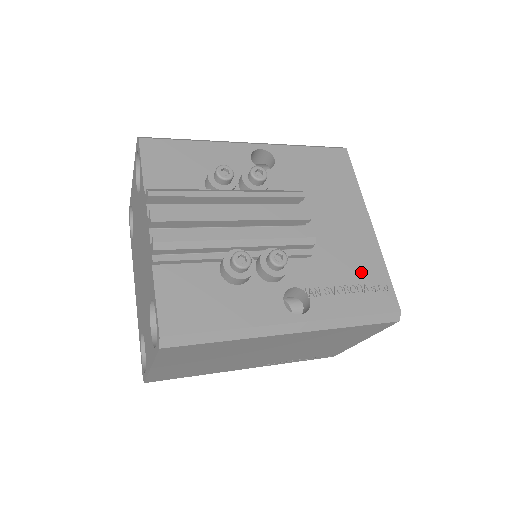
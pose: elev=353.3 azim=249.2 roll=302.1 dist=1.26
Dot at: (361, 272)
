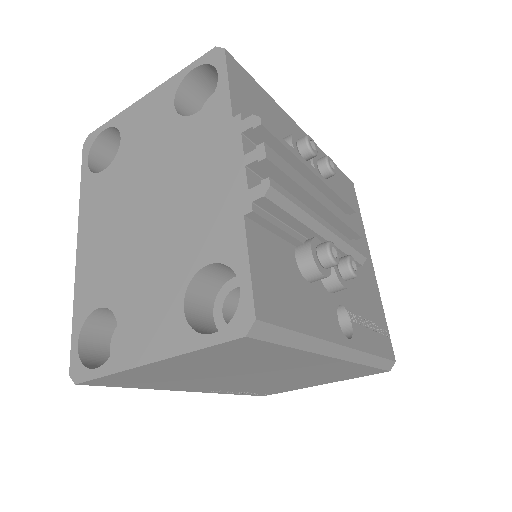
Dot at: (374, 310)
